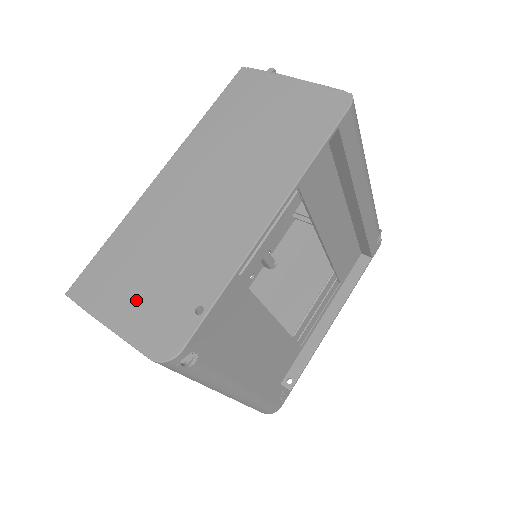
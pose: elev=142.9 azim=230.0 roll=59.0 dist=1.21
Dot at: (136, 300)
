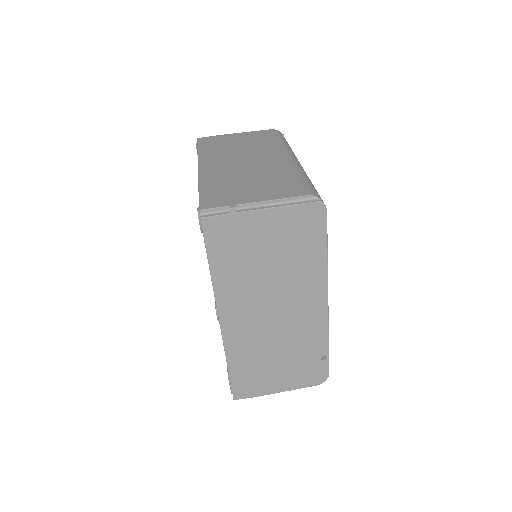
Dot at: (283, 376)
